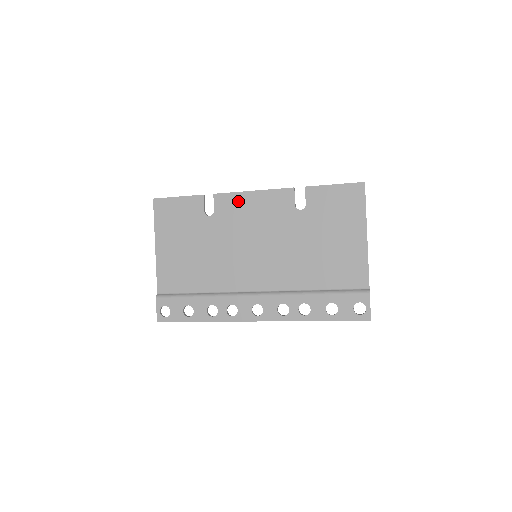
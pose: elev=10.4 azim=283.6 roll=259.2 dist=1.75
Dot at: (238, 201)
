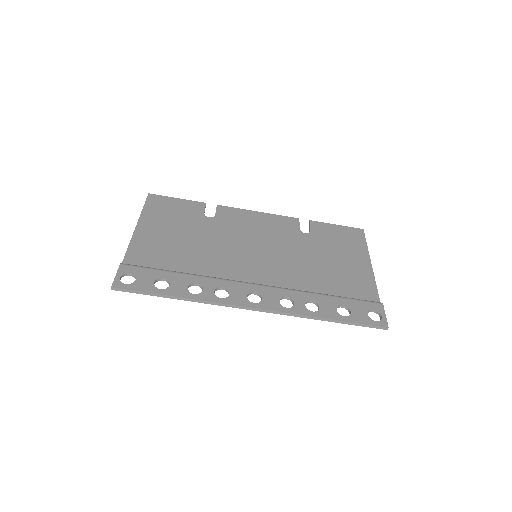
Dot at: (242, 214)
